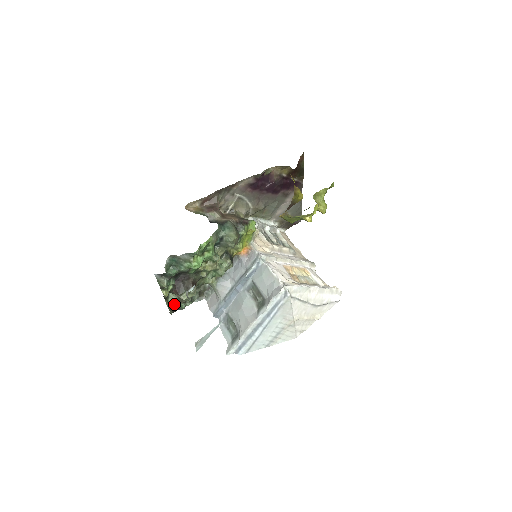
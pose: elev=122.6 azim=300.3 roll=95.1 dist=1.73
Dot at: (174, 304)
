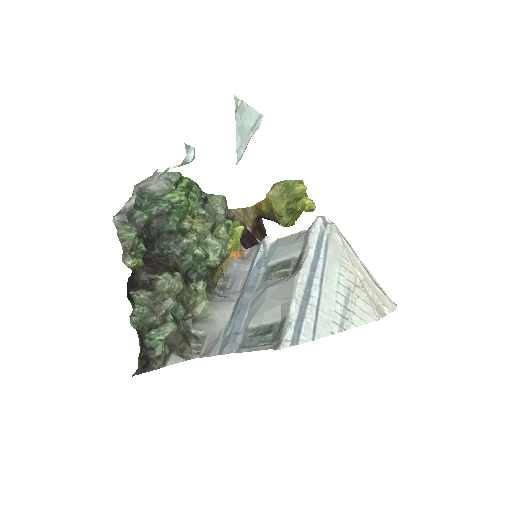
Dot at: (145, 323)
